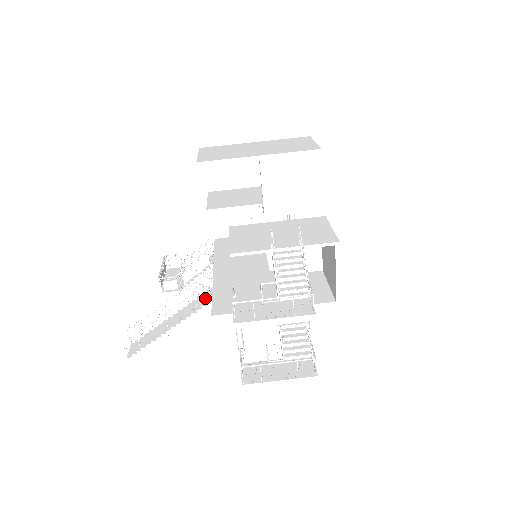
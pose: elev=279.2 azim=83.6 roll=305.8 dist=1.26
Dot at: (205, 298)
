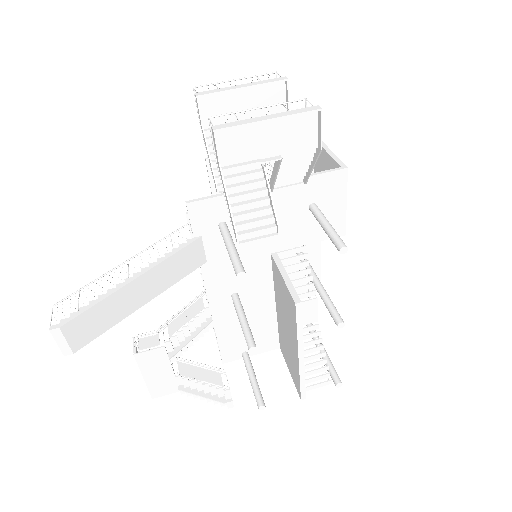
Dot at: (187, 258)
